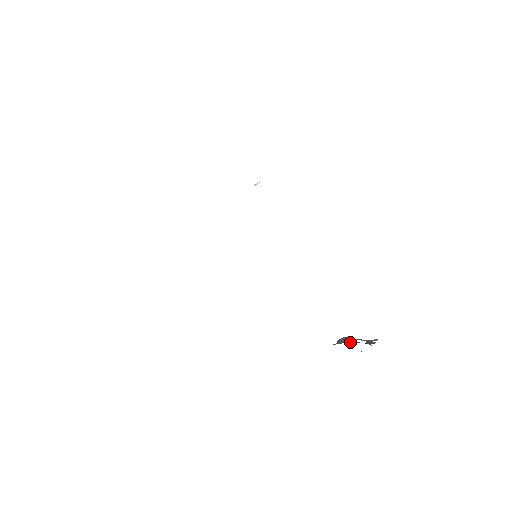
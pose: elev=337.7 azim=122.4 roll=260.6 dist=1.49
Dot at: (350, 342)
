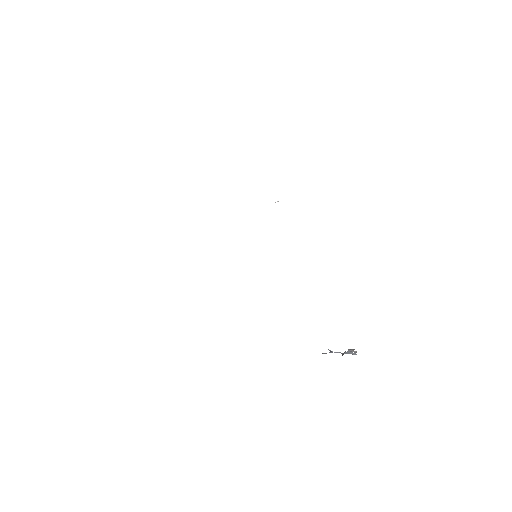
Dot at: occluded
